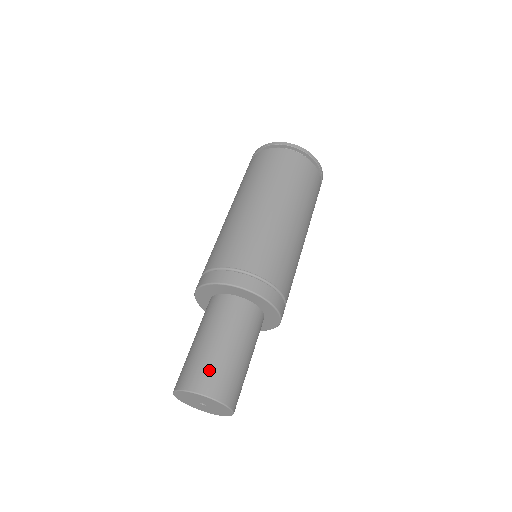
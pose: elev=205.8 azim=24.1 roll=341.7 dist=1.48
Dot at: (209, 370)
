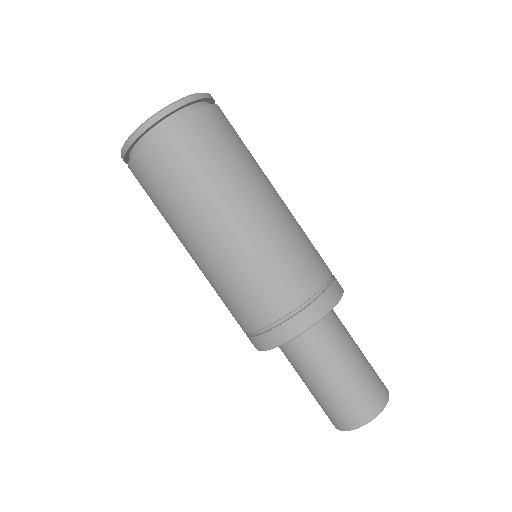
Dot at: (341, 409)
